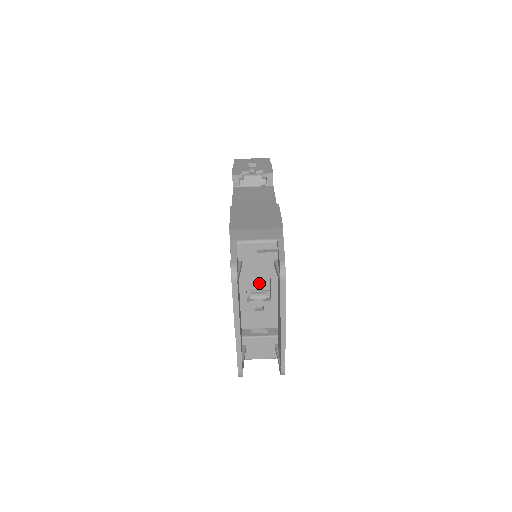
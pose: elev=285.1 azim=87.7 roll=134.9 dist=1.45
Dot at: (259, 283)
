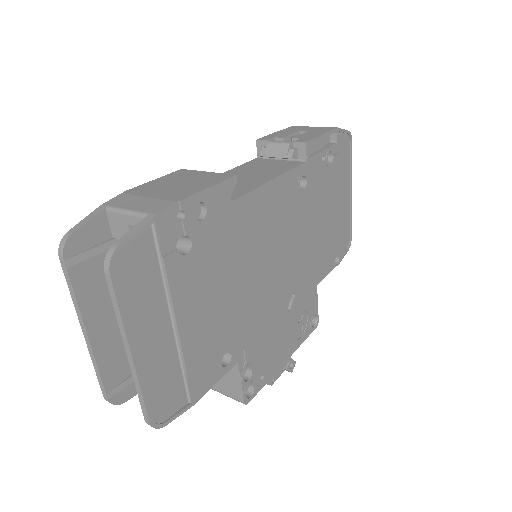
Dot at: occluded
